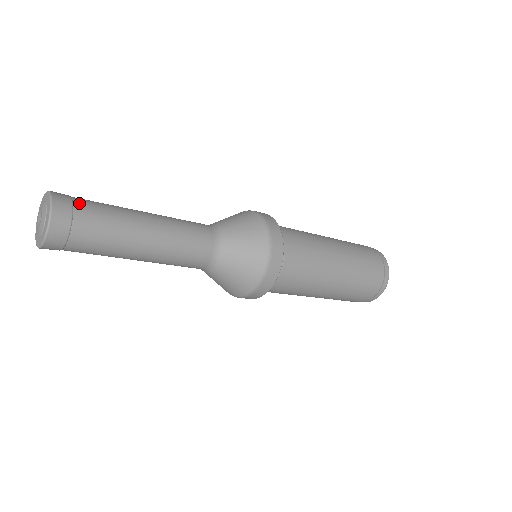
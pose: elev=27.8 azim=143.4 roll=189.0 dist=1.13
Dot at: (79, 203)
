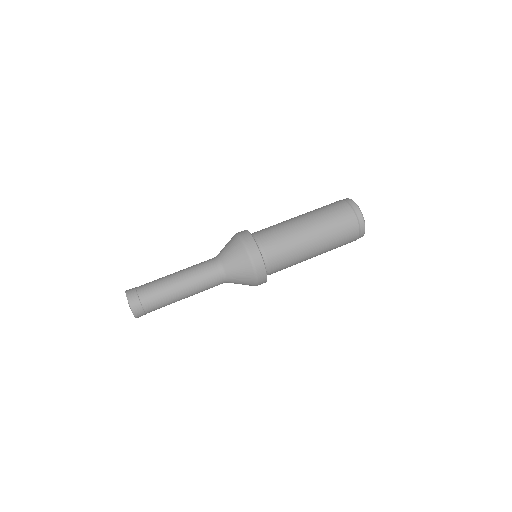
Dot at: (142, 296)
